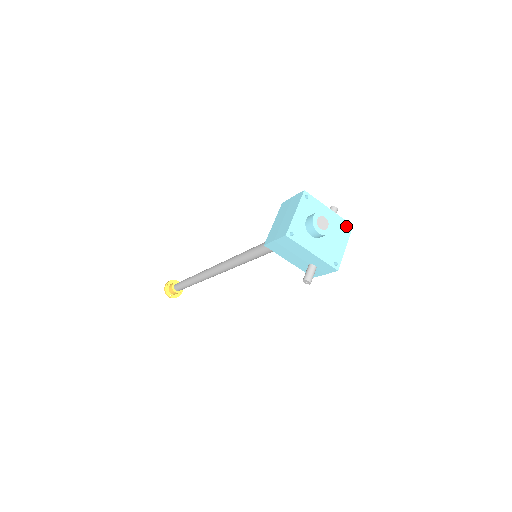
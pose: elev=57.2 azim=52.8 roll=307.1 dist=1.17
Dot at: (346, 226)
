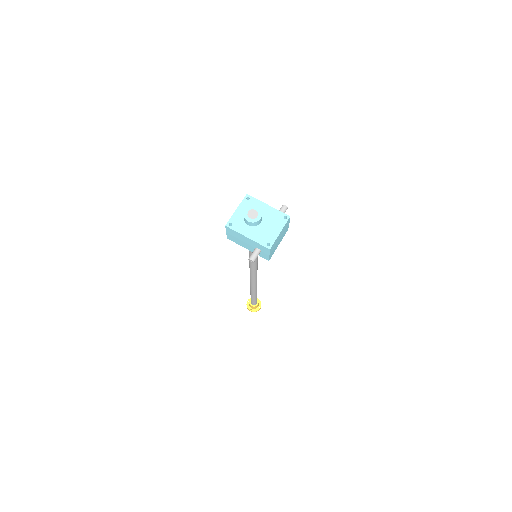
Dot at: (283, 217)
